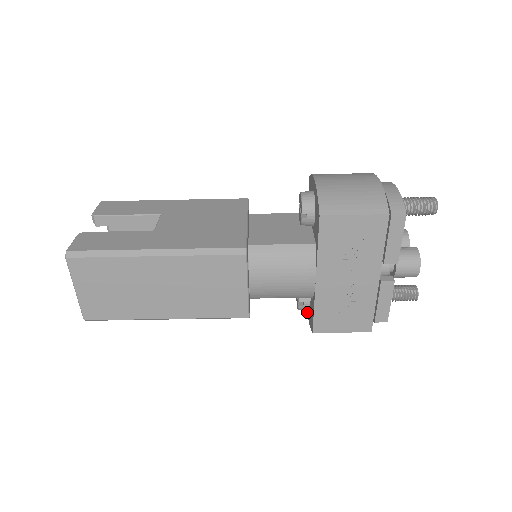
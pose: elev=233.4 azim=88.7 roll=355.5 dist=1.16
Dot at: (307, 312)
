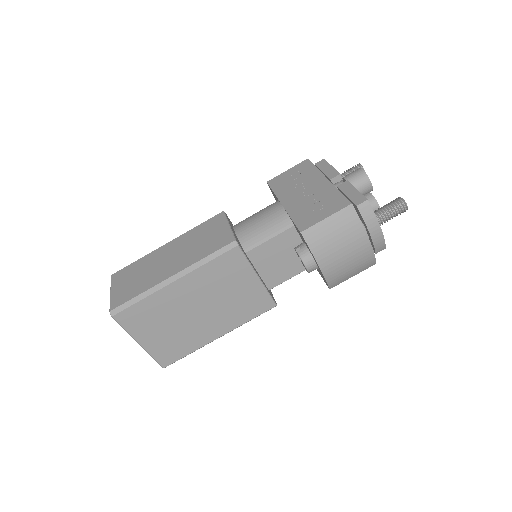
Dot at: (321, 271)
